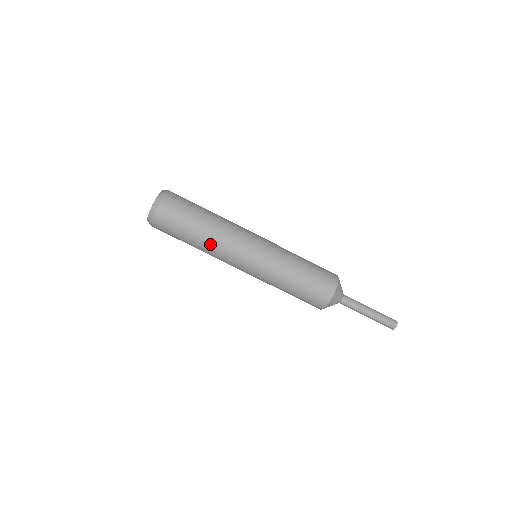
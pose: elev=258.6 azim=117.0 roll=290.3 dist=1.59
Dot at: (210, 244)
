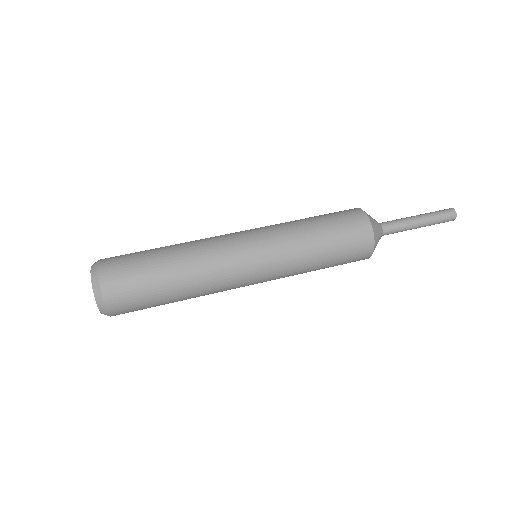
Dot at: (187, 243)
